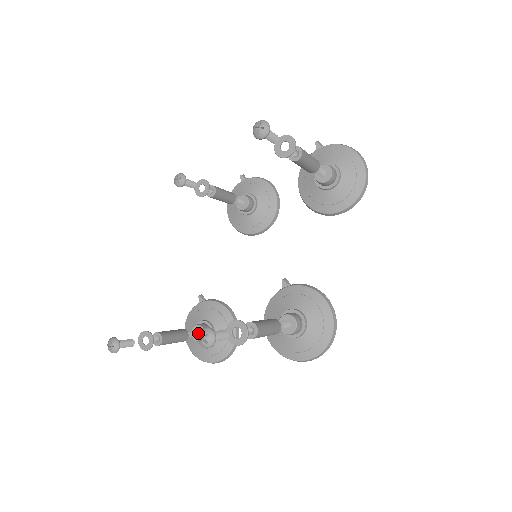
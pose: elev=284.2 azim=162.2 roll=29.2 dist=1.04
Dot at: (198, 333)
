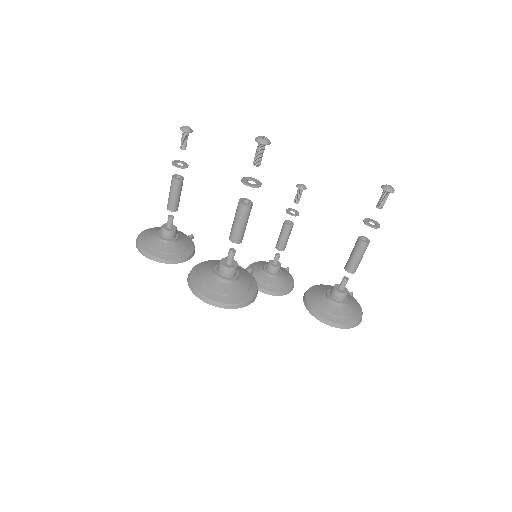
Dot at: (263, 137)
